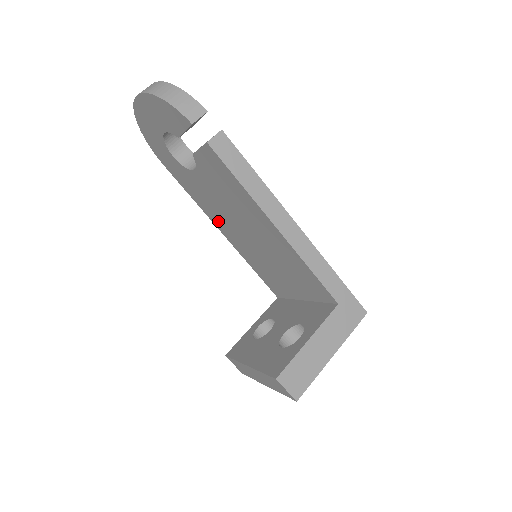
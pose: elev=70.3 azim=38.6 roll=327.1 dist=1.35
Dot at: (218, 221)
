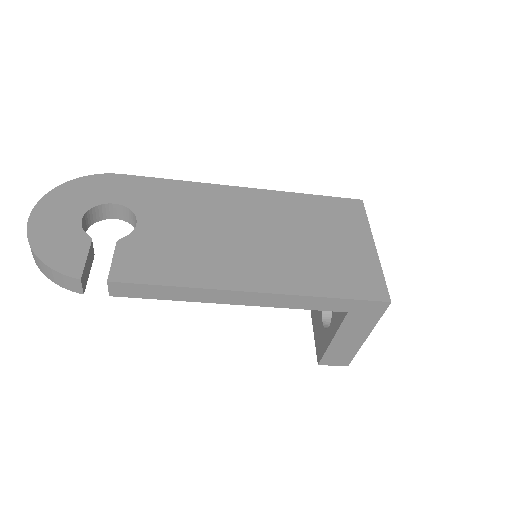
Dot at: occluded
